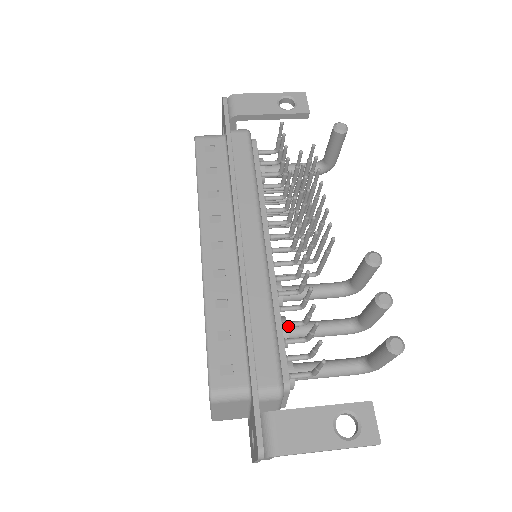
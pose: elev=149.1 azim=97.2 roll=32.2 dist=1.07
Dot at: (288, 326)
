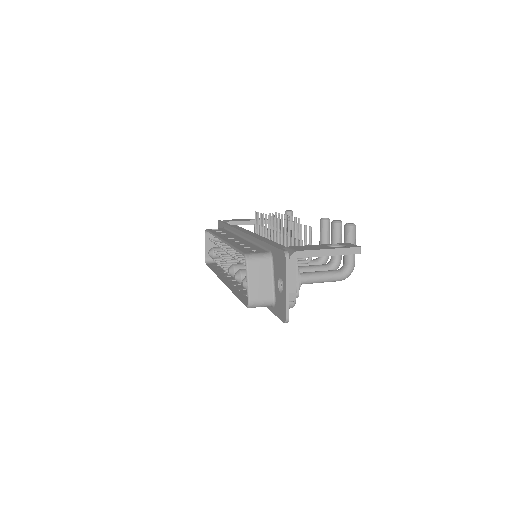
Dot at: occluded
